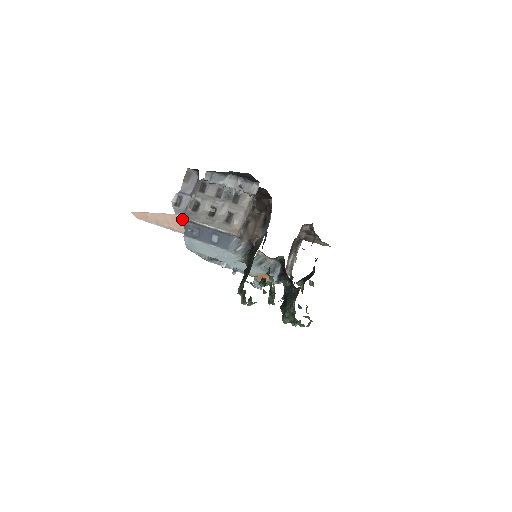
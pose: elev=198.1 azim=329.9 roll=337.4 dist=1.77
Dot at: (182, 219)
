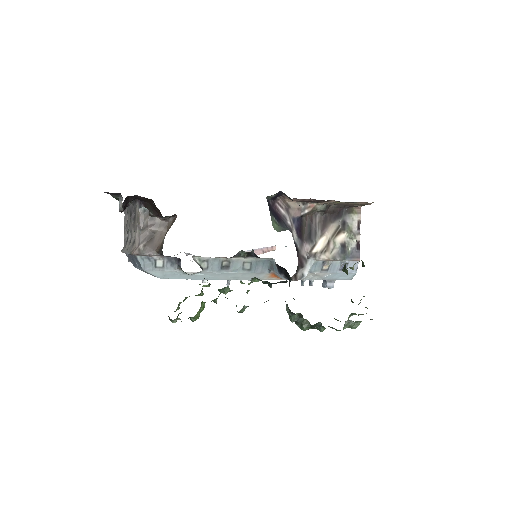
Dot at: occluded
